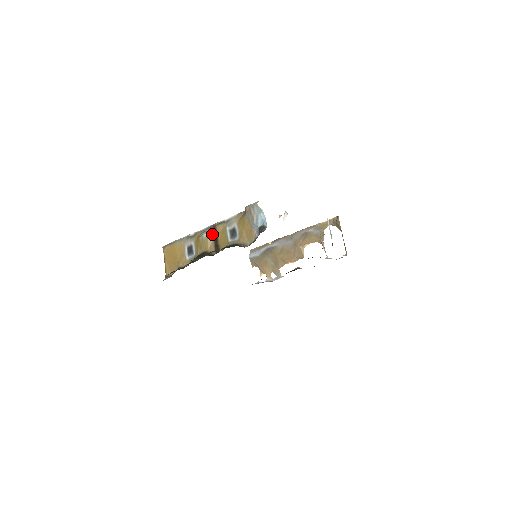
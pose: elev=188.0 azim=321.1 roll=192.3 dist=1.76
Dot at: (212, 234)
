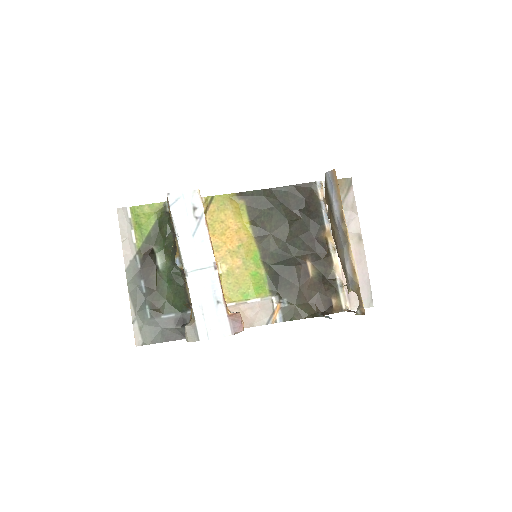
Dot at: (183, 270)
